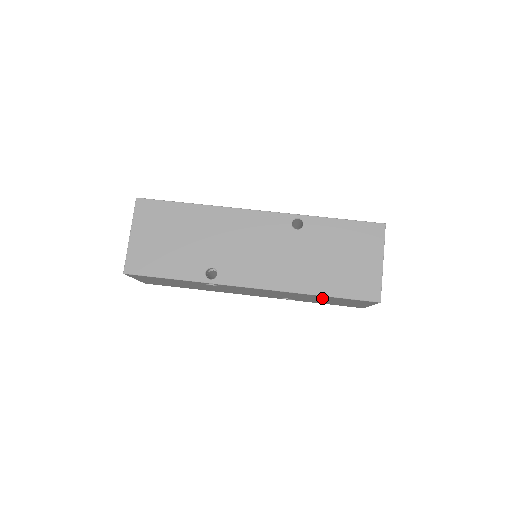
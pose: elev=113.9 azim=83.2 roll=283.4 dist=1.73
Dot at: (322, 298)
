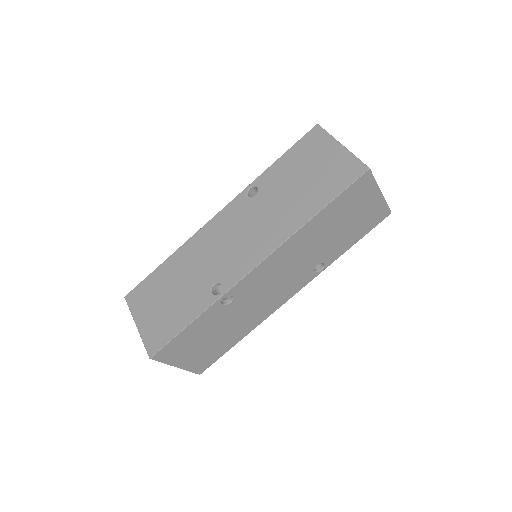
Dot at: (328, 223)
